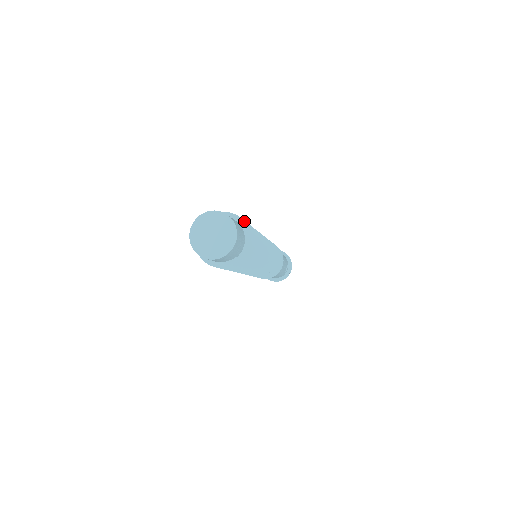
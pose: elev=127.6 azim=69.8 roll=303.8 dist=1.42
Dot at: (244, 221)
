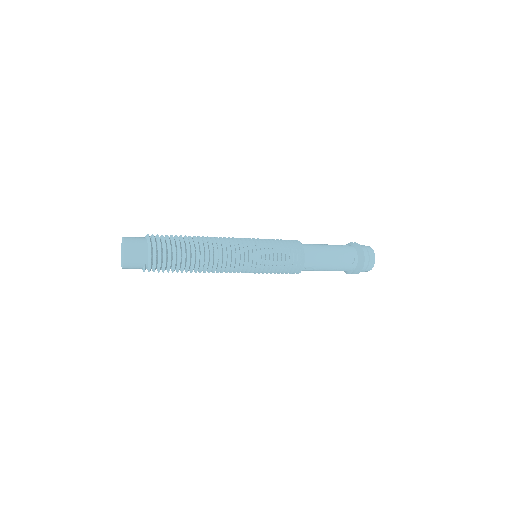
Dot at: (150, 238)
